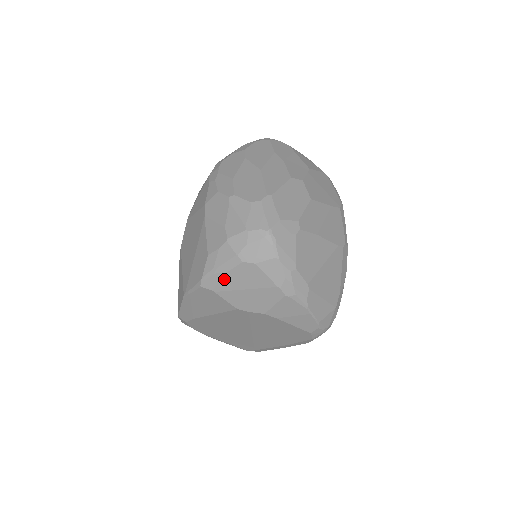
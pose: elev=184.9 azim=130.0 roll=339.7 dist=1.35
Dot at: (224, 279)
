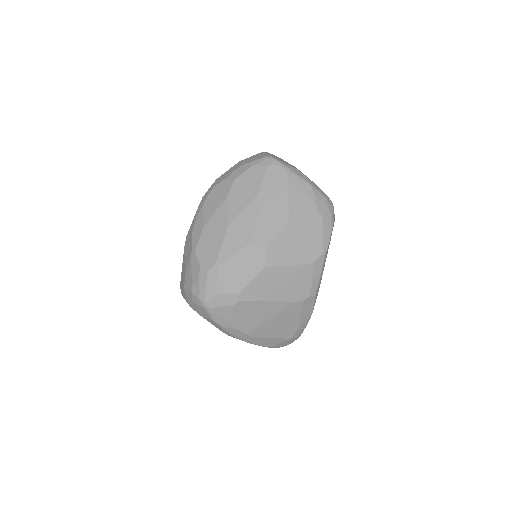
Dot at: occluded
